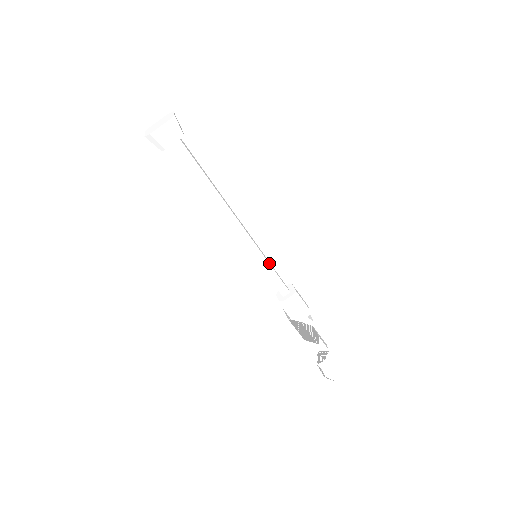
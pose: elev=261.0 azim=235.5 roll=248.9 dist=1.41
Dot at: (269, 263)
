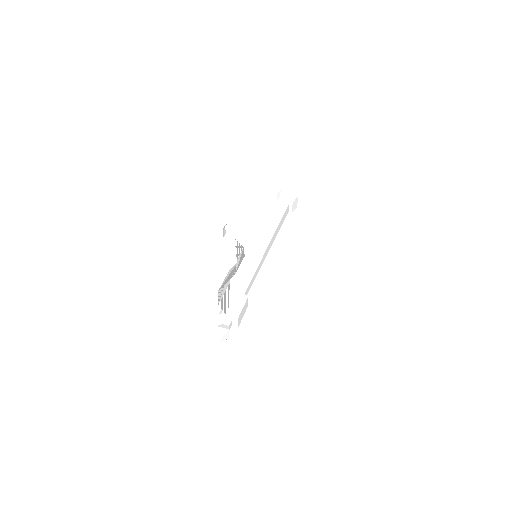
Dot at: (256, 272)
